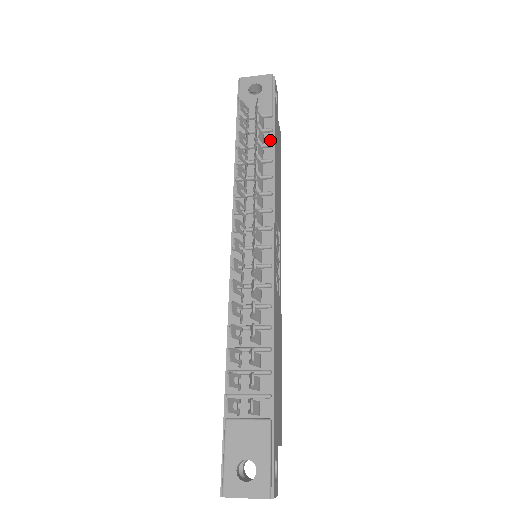
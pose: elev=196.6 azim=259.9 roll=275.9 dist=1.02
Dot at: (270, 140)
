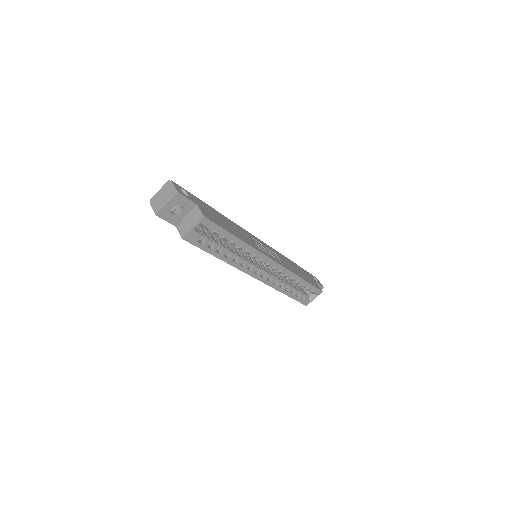
Dot at: occluded
